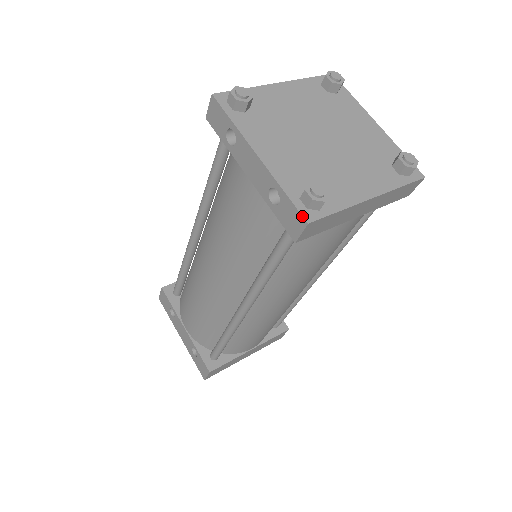
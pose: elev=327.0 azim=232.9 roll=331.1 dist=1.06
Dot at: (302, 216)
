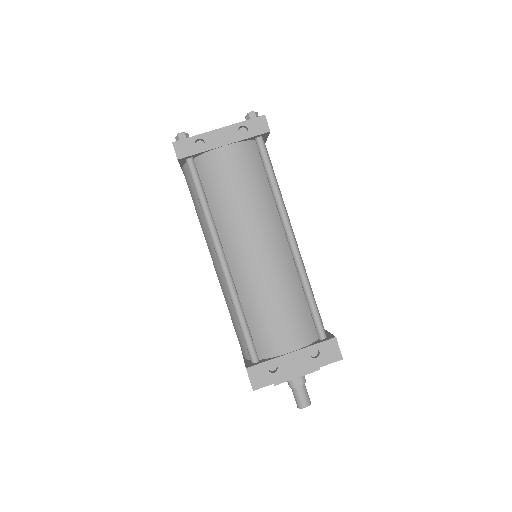
Dot at: (260, 116)
